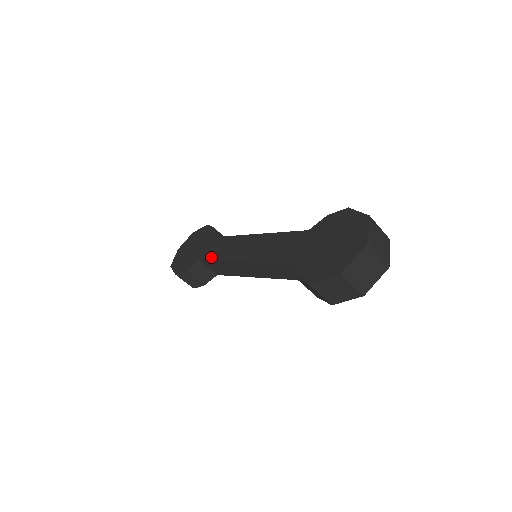
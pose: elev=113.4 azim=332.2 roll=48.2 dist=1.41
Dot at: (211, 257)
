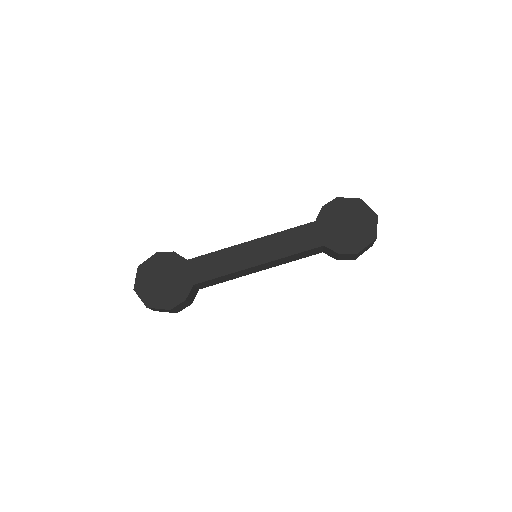
Dot at: (213, 276)
